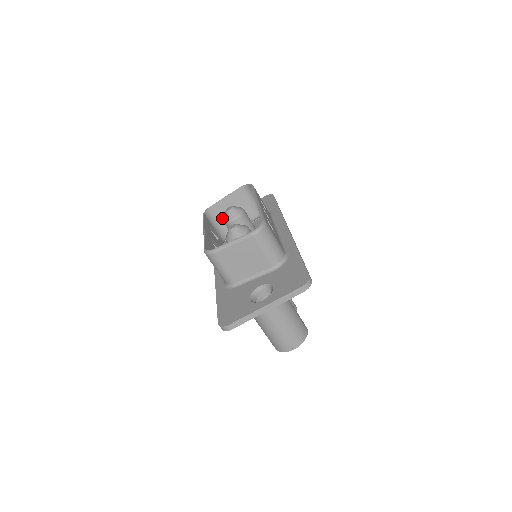
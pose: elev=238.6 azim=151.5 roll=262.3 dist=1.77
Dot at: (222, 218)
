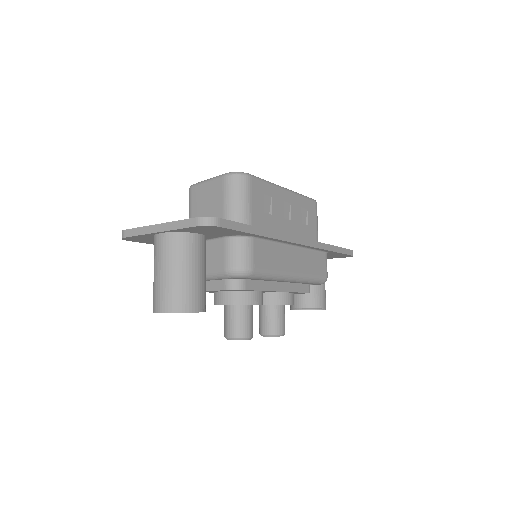
Dot at: occluded
